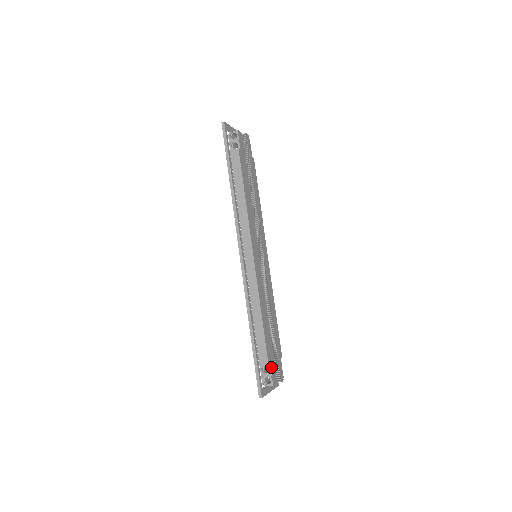
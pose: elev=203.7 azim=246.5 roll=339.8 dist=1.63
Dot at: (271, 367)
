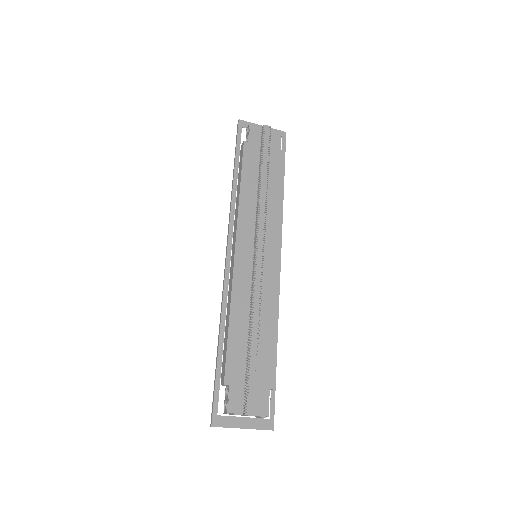
Dot at: (232, 389)
